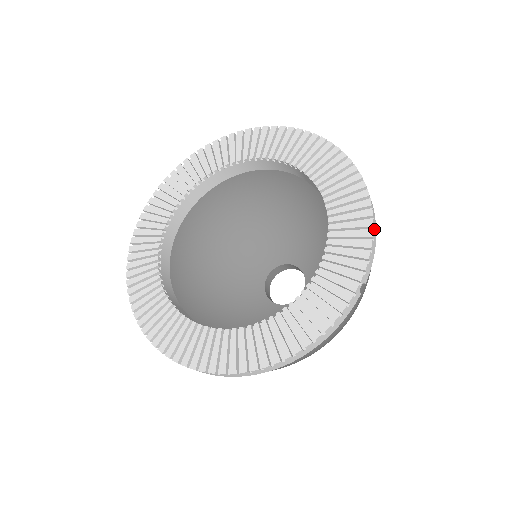
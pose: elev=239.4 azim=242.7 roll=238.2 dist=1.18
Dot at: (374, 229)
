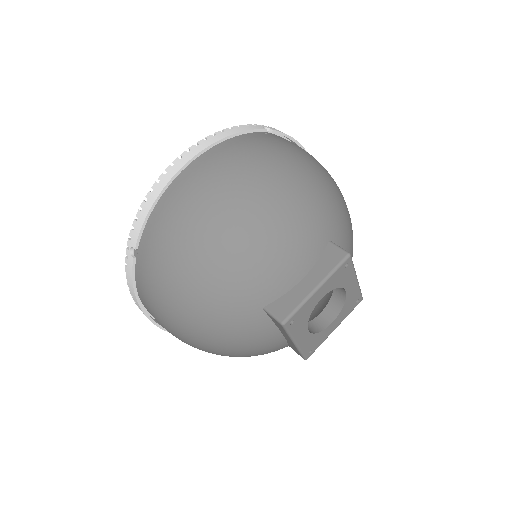
Dot at: occluded
